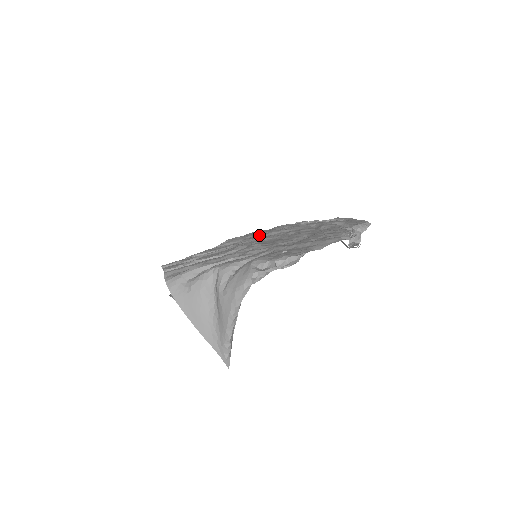
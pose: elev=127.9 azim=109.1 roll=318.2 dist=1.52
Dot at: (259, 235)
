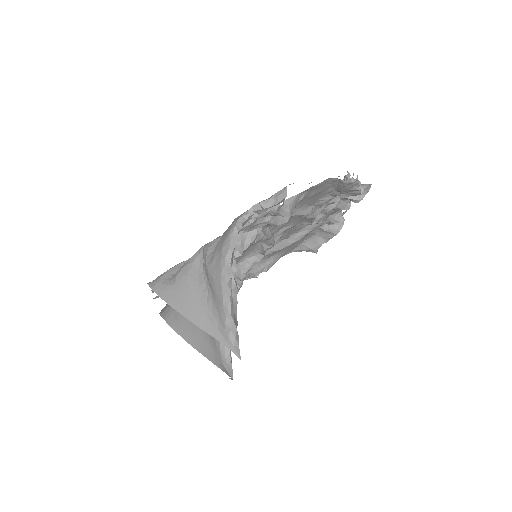
Dot at: occluded
